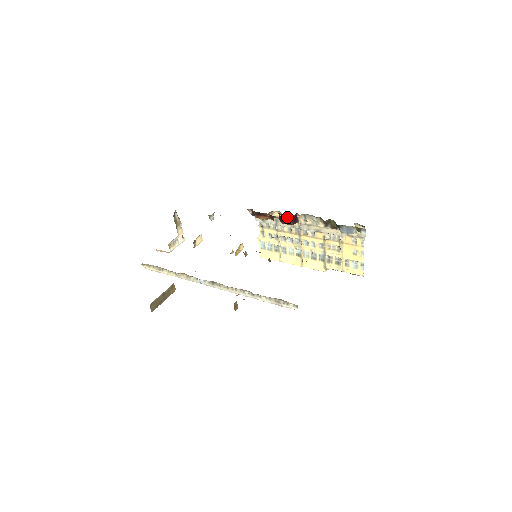
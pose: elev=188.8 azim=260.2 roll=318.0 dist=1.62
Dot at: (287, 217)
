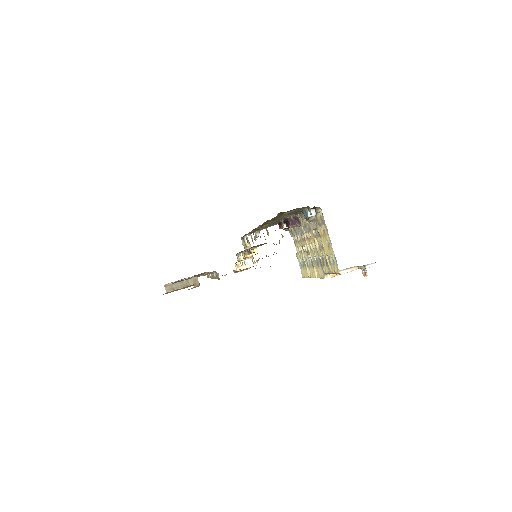
Dot at: (286, 219)
